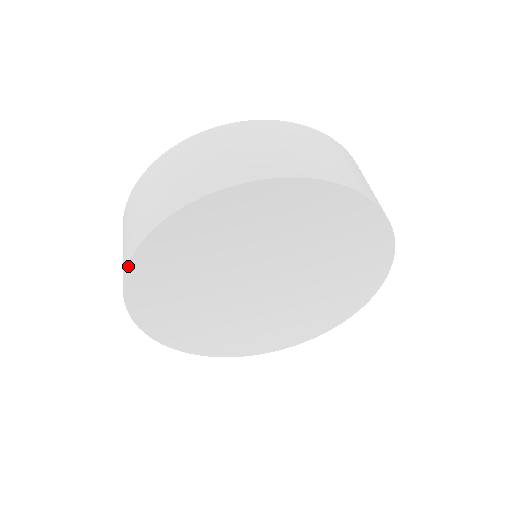
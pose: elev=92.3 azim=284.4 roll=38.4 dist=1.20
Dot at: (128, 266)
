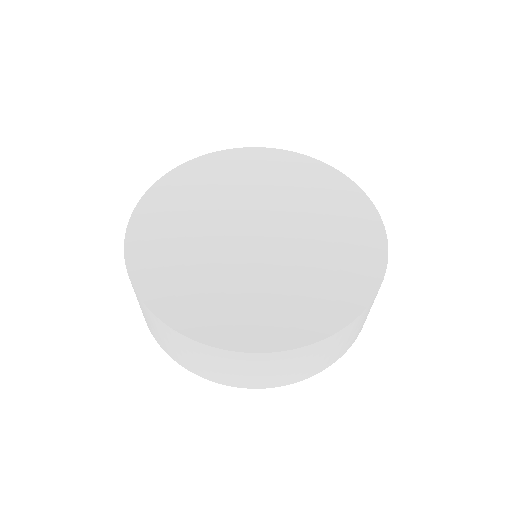
Dot at: (128, 226)
